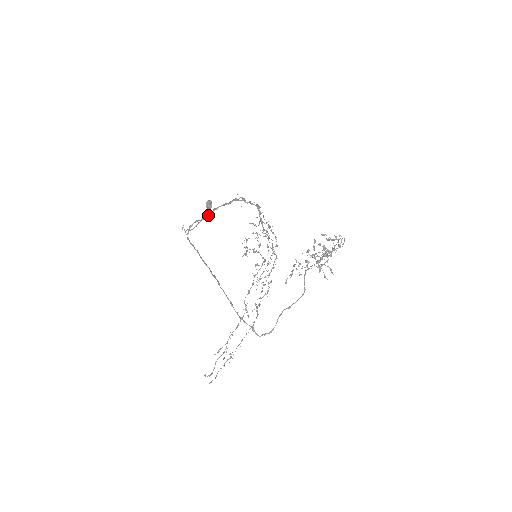
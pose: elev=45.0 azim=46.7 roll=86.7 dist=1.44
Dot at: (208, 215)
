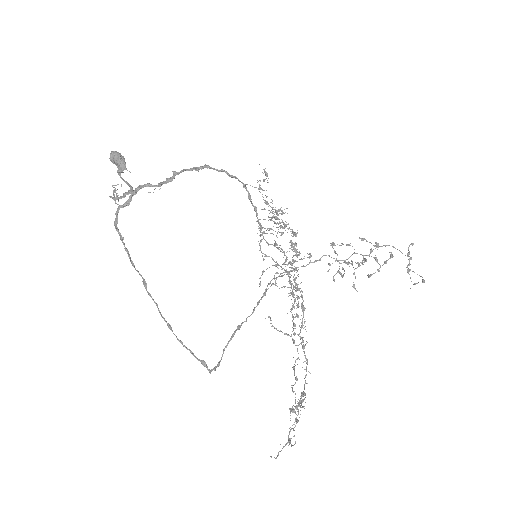
Dot at: (168, 180)
